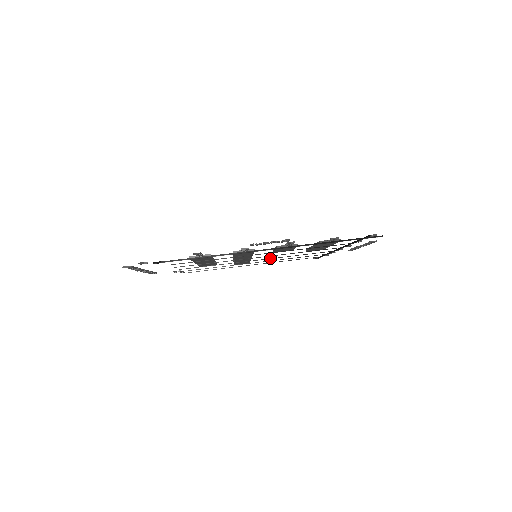
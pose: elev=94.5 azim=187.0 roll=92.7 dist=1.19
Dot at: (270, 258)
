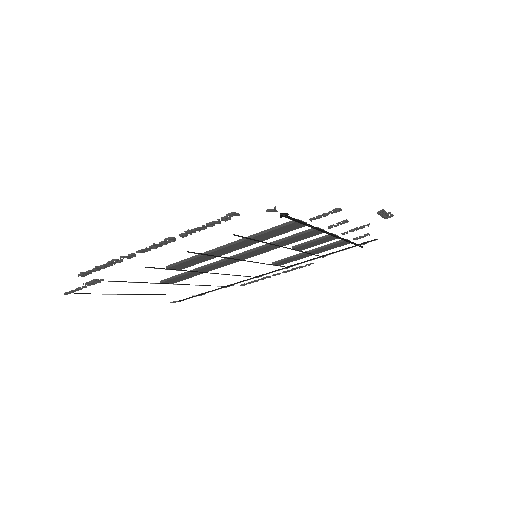
Dot at: occluded
